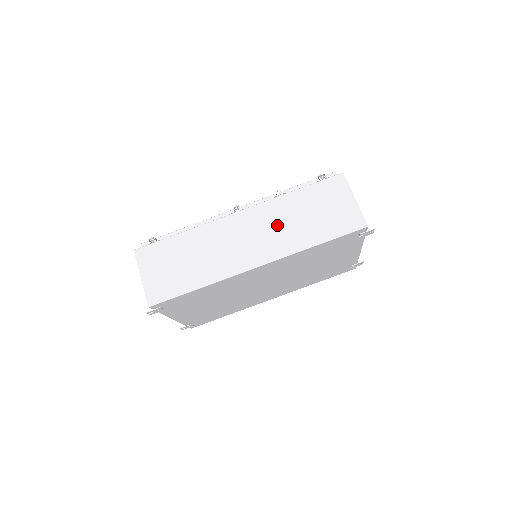
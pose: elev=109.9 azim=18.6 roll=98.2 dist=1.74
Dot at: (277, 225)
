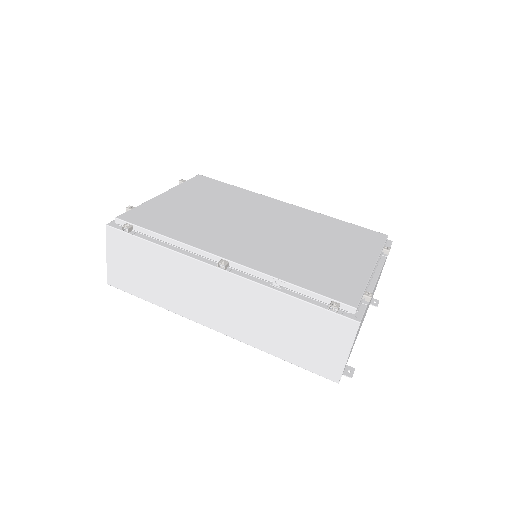
Dot at: (252, 313)
